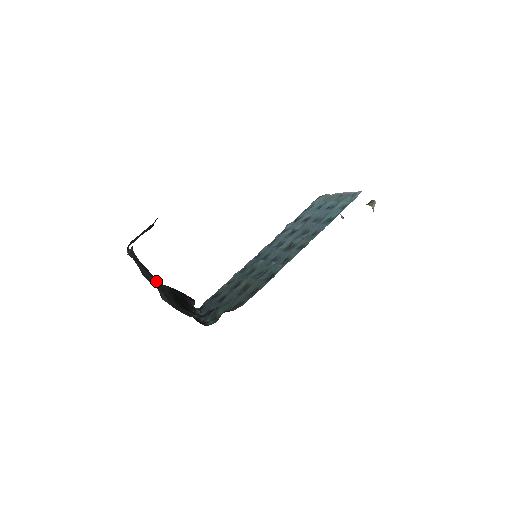
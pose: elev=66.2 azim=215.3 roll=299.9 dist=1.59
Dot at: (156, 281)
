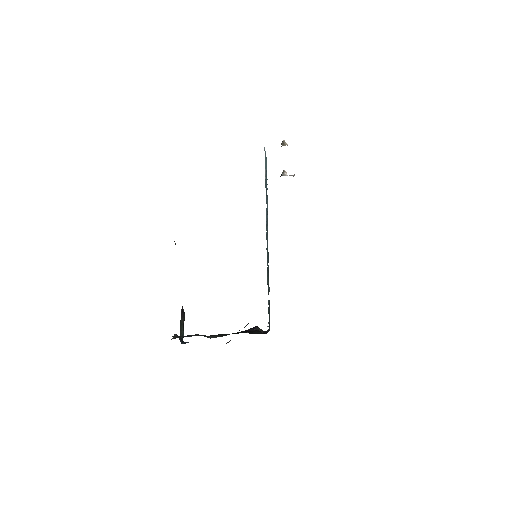
Dot at: occluded
